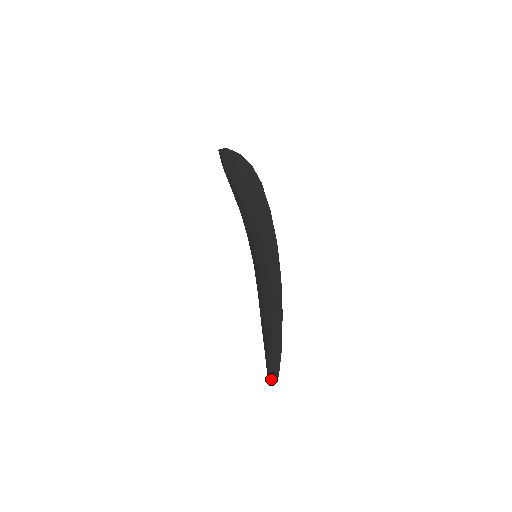
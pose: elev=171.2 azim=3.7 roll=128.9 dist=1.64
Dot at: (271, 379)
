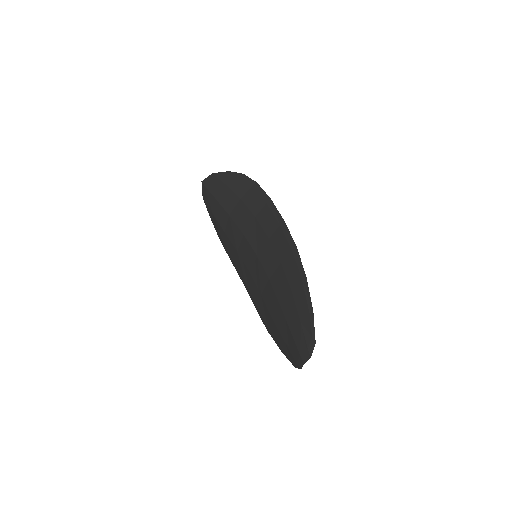
Dot at: (305, 354)
